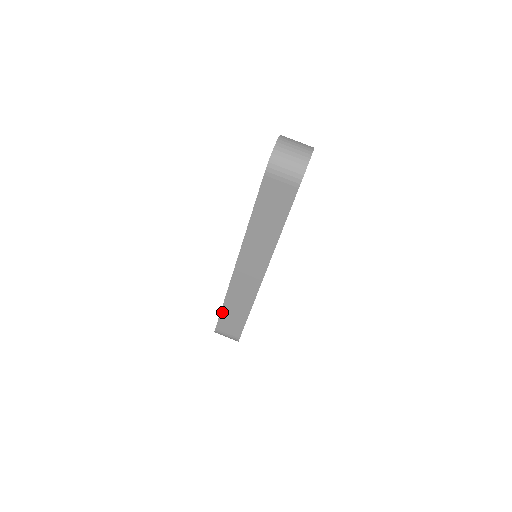
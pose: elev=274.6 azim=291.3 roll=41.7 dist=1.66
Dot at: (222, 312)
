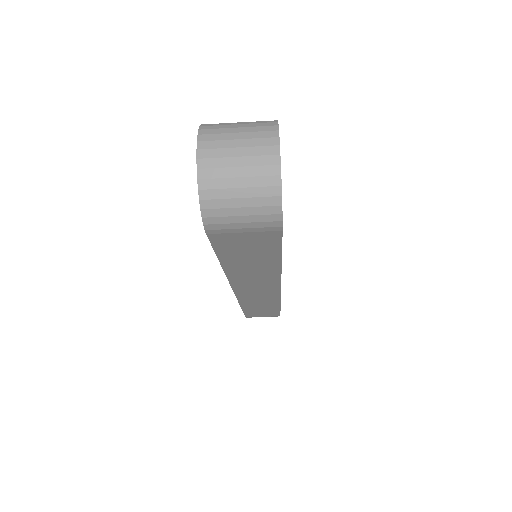
Dot at: (245, 311)
